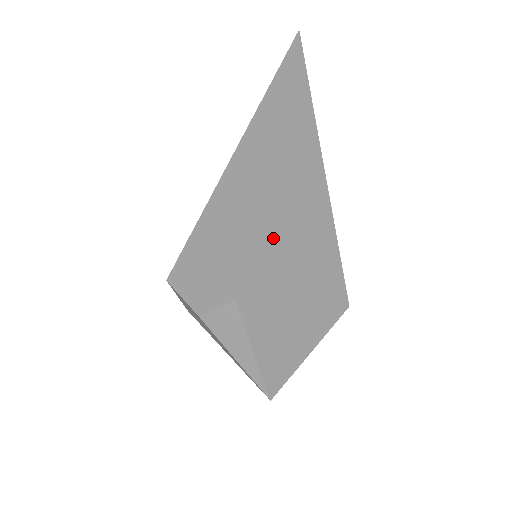
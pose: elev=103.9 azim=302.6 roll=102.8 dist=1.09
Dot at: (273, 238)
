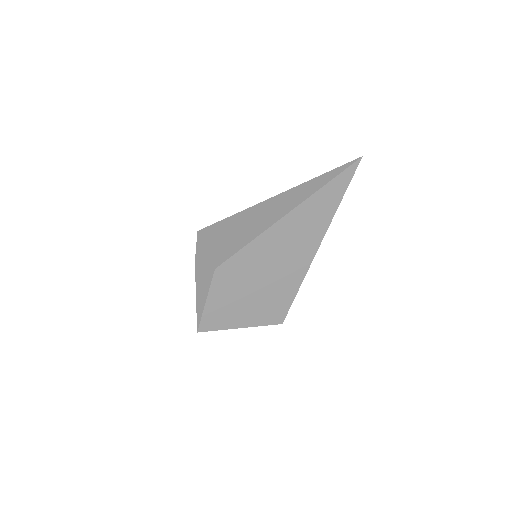
Dot at: (261, 254)
